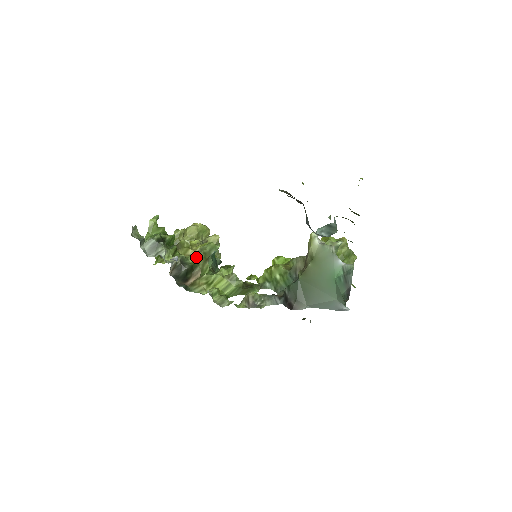
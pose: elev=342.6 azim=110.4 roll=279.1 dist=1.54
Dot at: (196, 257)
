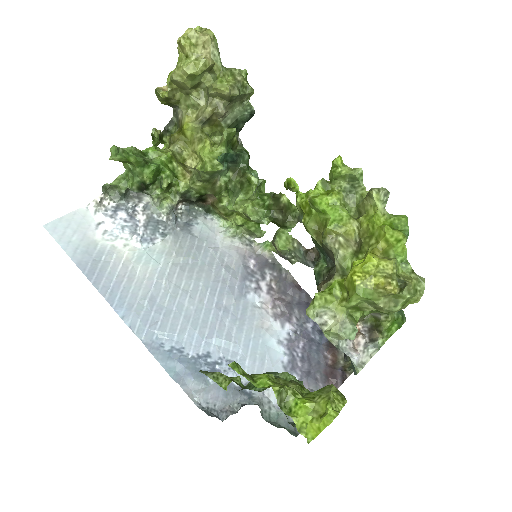
Dot at: (198, 186)
